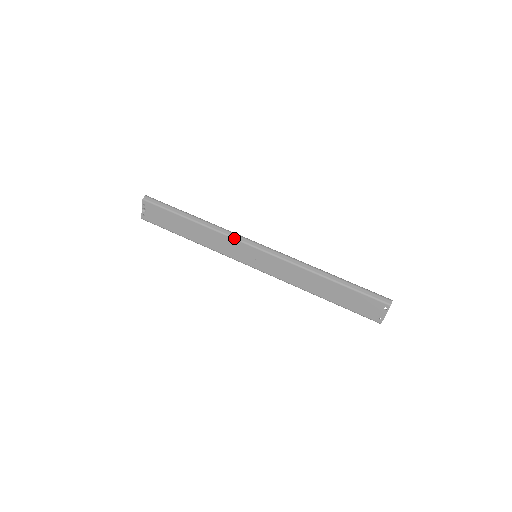
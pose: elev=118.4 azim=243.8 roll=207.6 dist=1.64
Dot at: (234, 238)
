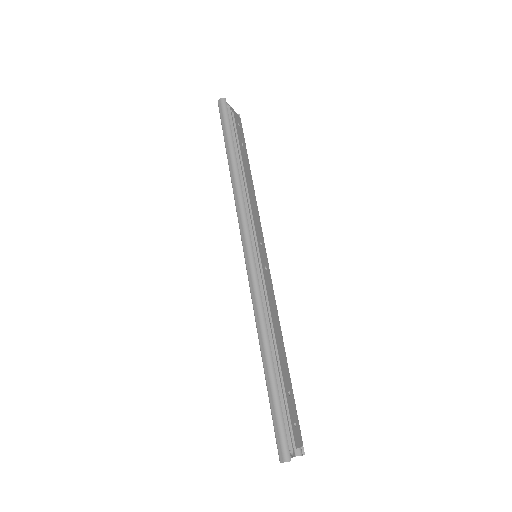
Dot at: (238, 221)
